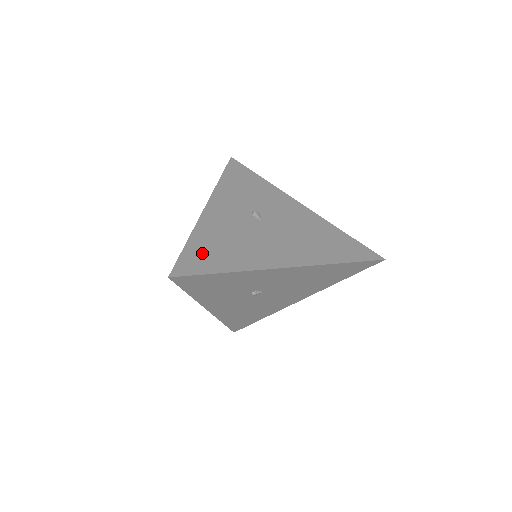
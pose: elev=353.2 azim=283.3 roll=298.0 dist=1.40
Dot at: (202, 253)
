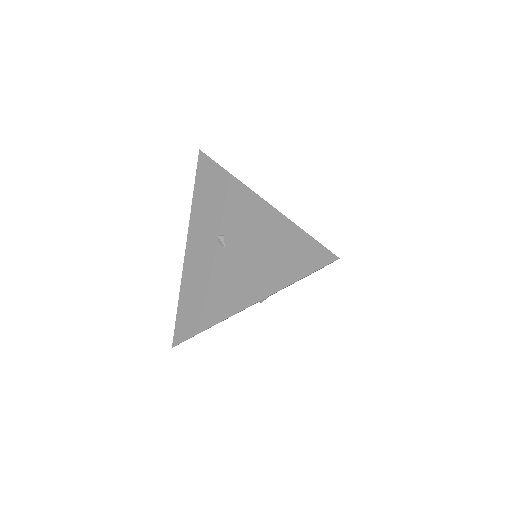
Dot at: (187, 313)
